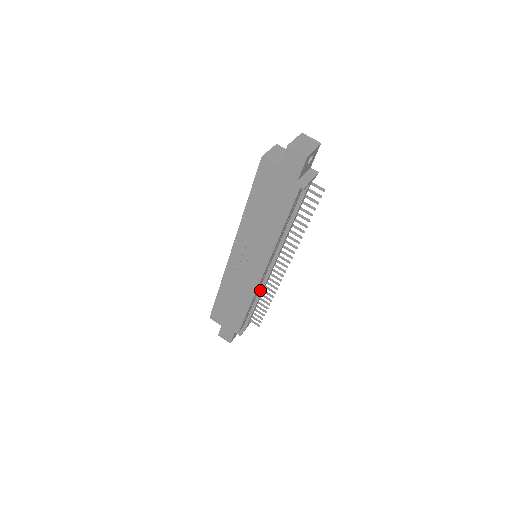
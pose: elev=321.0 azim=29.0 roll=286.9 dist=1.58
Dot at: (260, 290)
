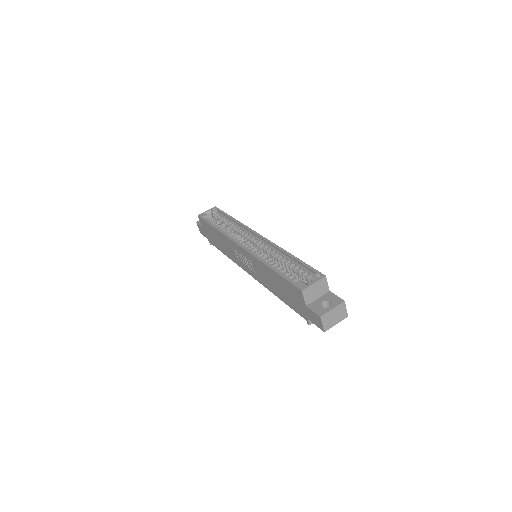
Dot at: occluded
